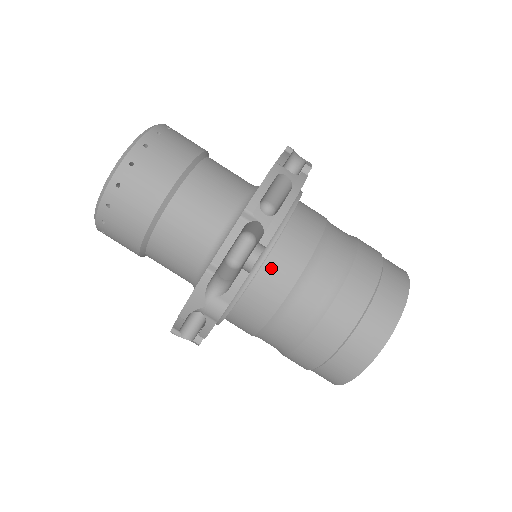
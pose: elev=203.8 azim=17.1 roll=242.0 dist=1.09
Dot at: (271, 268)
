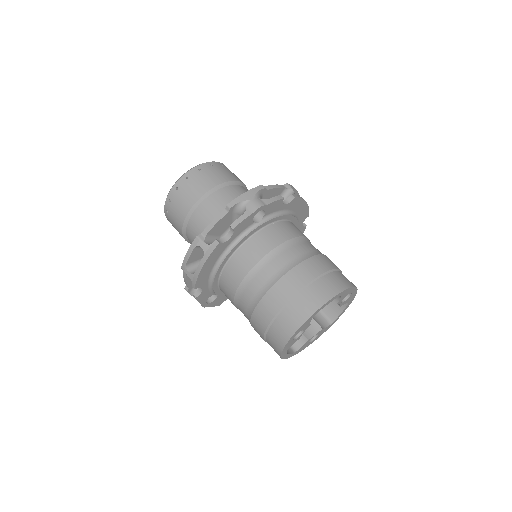
Dot at: (285, 225)
